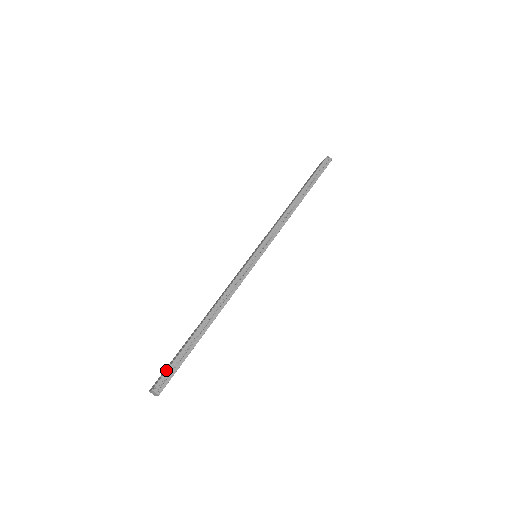
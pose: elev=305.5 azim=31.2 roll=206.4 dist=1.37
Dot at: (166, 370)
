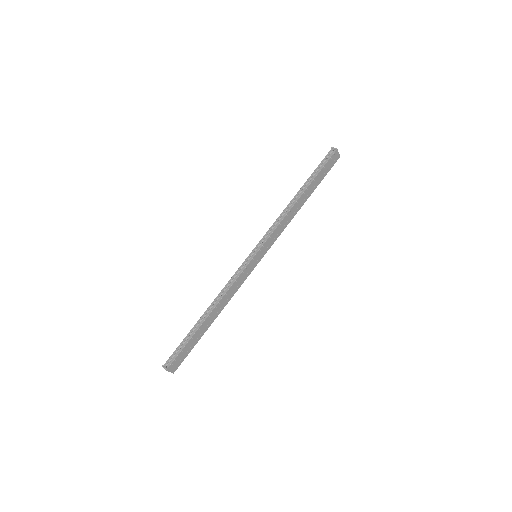
Dot at: (173, 352)
